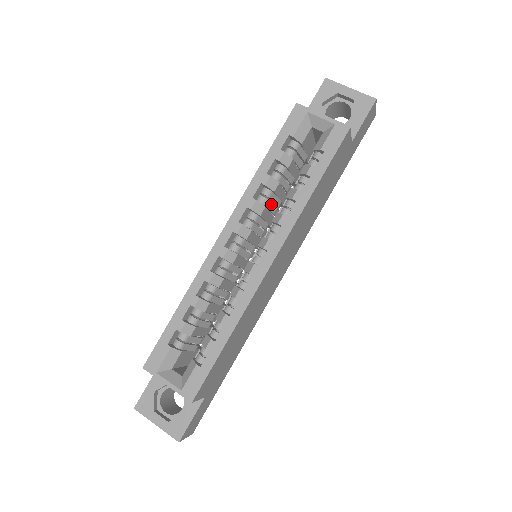
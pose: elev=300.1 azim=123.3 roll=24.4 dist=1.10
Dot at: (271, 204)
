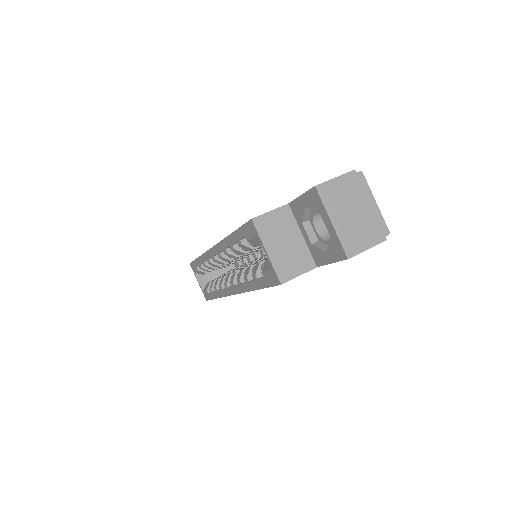
Dot at: (249, 252)
